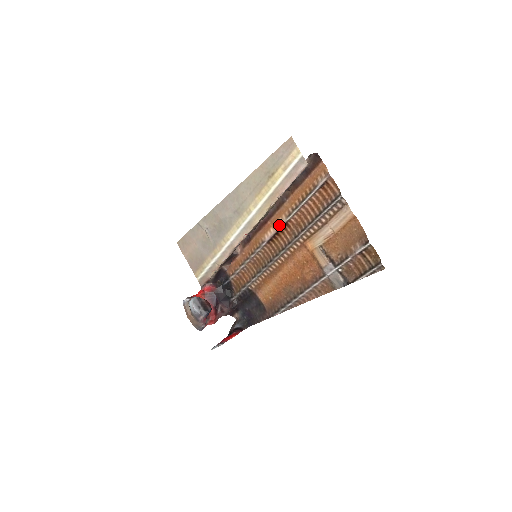
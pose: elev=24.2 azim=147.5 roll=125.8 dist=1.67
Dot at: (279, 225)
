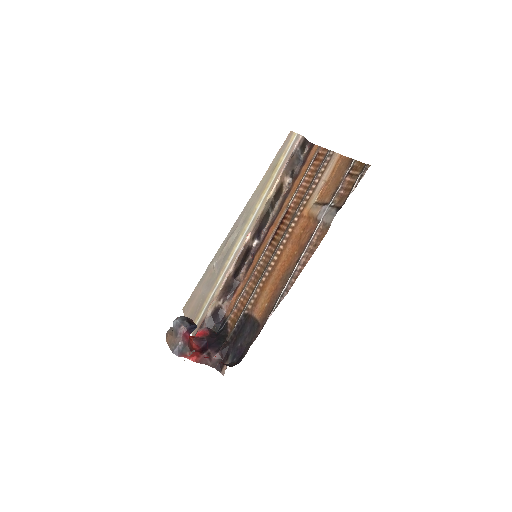
Dot at: (281, 219)
